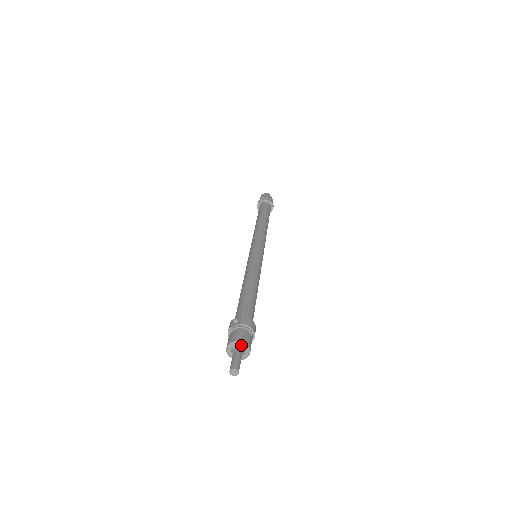
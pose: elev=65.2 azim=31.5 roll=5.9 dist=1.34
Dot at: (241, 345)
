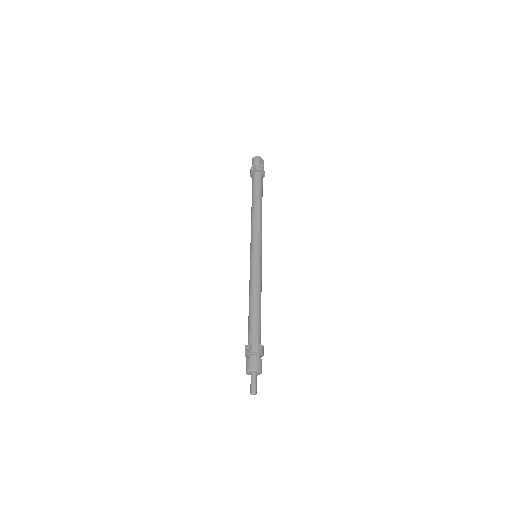
Dot at: (255, 372)
